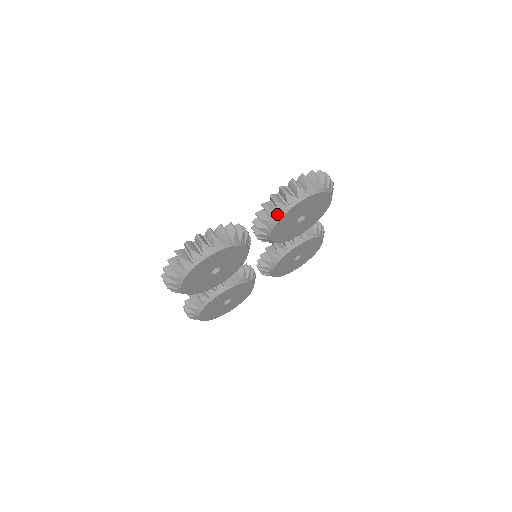
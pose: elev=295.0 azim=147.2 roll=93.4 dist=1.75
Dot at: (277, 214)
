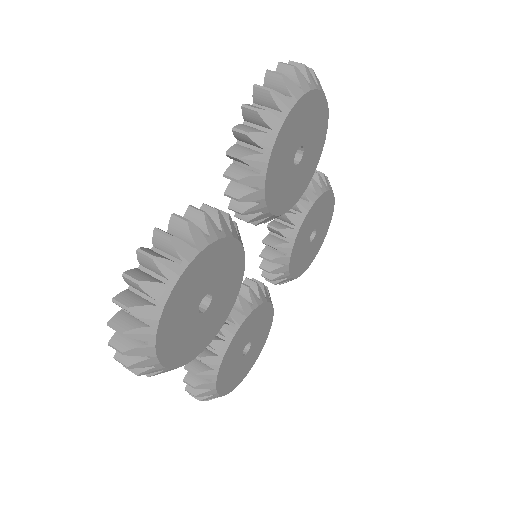
Dot at: (260, 155)
